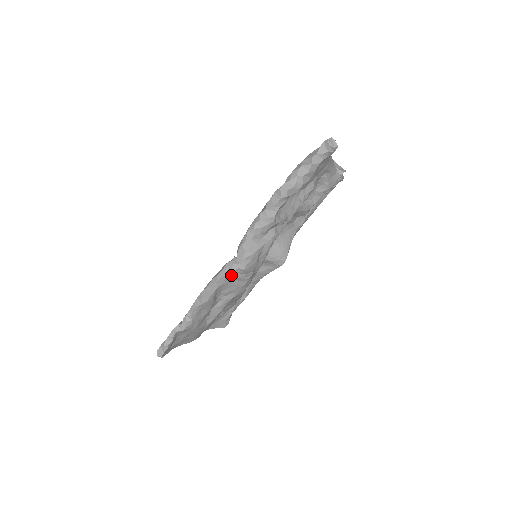
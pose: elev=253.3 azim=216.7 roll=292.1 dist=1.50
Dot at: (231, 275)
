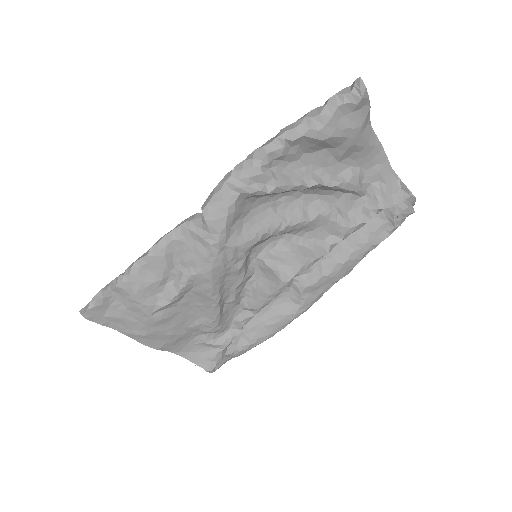
Dot at: (191, 227)
